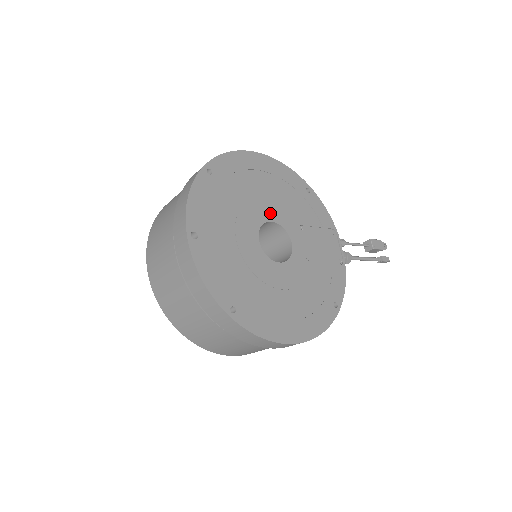
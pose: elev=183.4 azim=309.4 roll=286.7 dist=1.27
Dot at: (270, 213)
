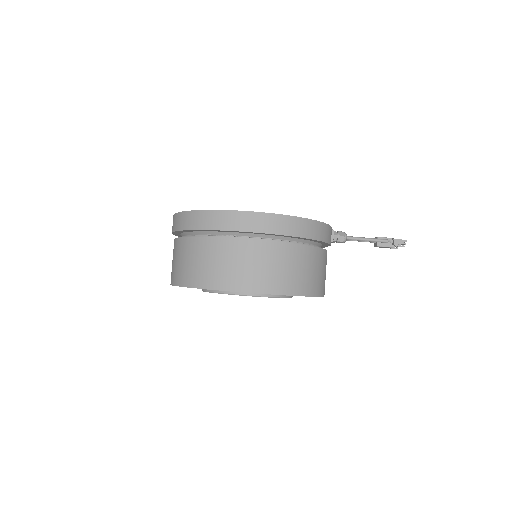
Dot at: occluded
